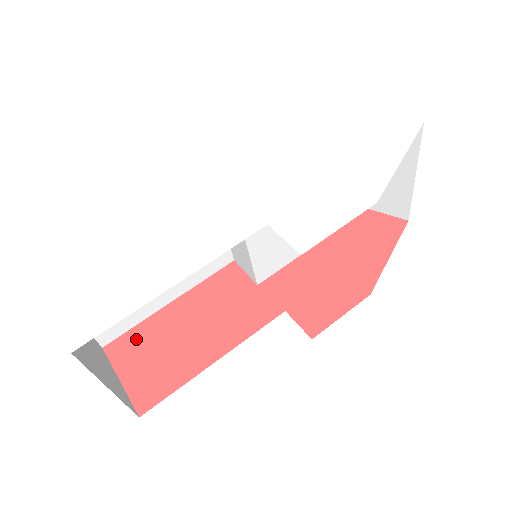
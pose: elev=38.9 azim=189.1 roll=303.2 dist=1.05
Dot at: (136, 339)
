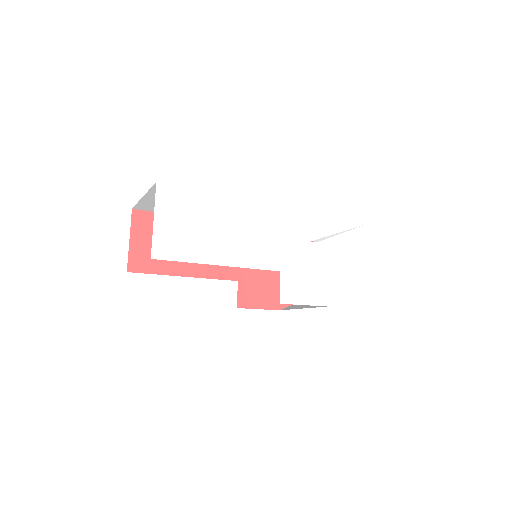
Dot at: occluded
